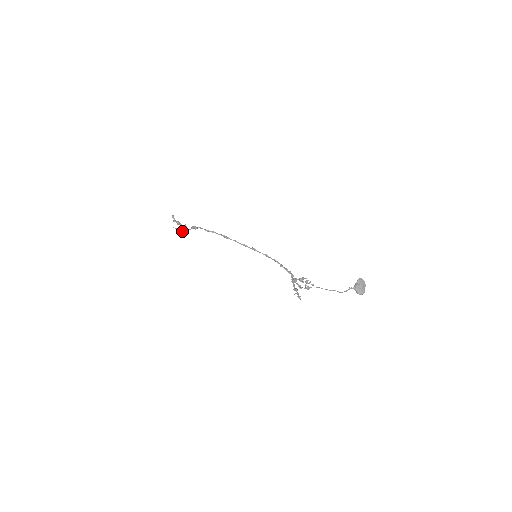
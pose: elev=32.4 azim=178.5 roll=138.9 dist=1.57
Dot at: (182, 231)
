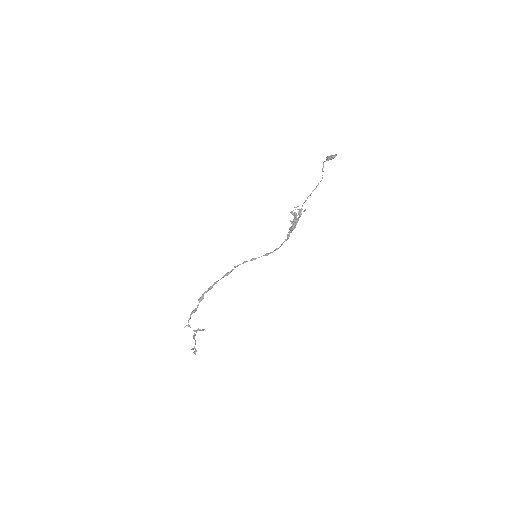
Dot at: (192, 313)
